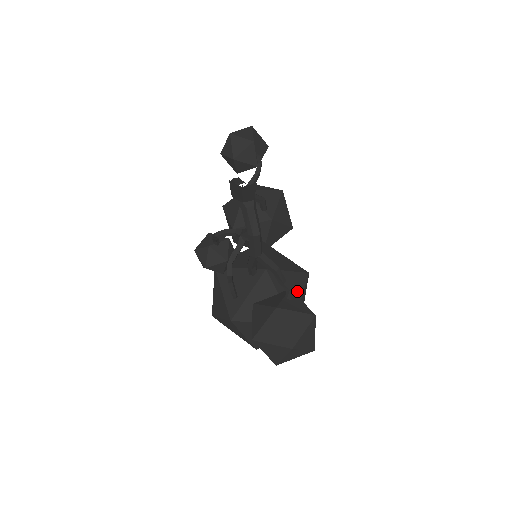
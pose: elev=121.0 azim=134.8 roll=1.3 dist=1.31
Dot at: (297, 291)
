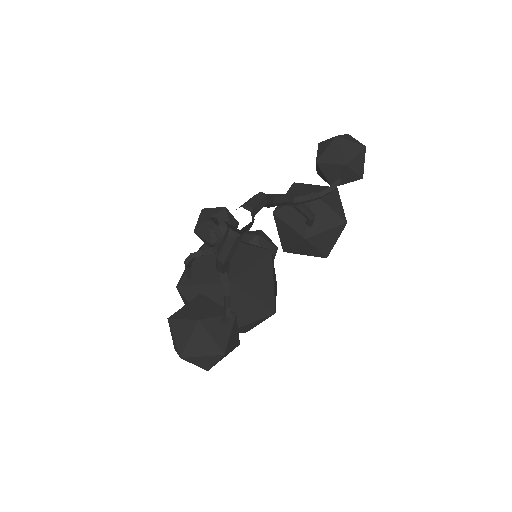
Dot at: (247, 318)
